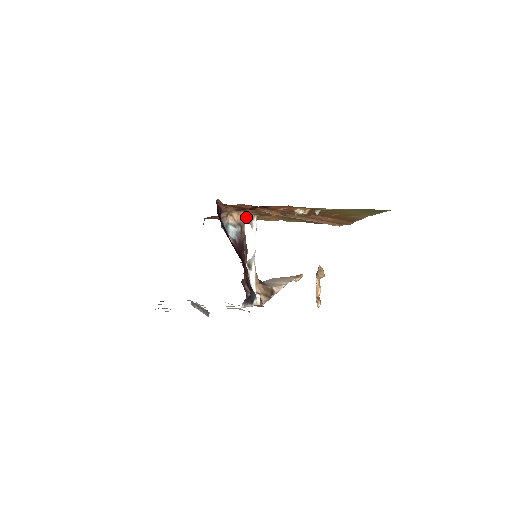
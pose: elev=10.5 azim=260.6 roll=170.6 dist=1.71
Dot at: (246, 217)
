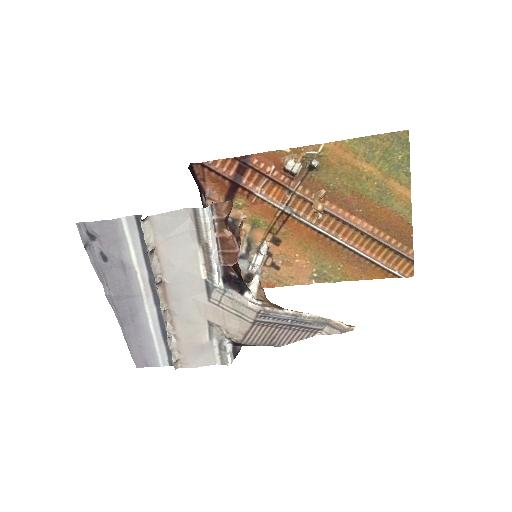
Dot at: (256, 249)
